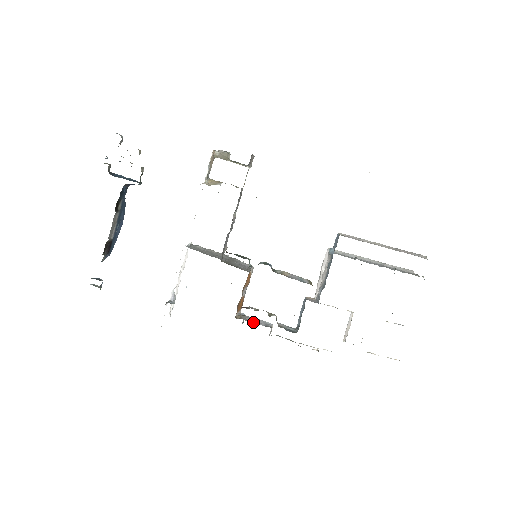
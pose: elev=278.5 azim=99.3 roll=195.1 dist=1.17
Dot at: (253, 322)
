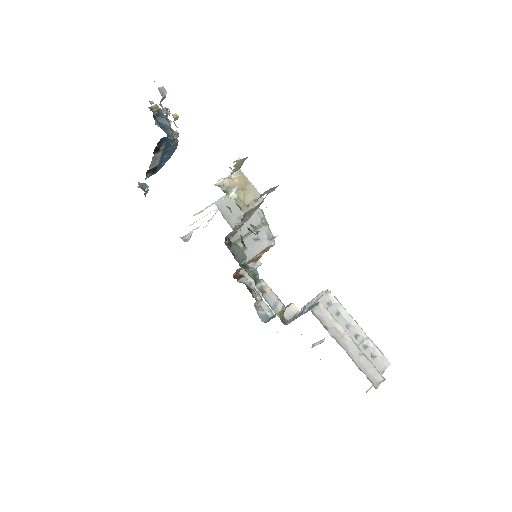
Dot at: occluded
